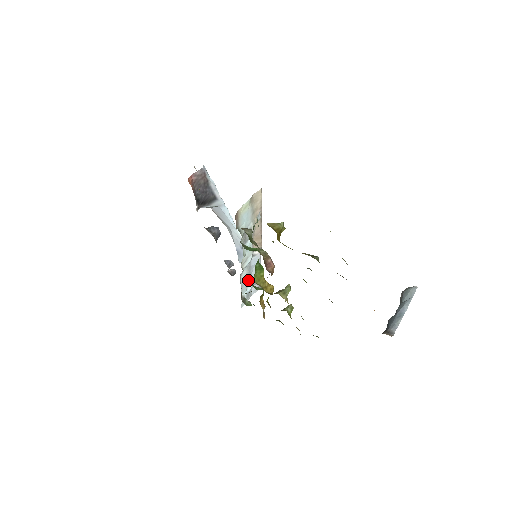
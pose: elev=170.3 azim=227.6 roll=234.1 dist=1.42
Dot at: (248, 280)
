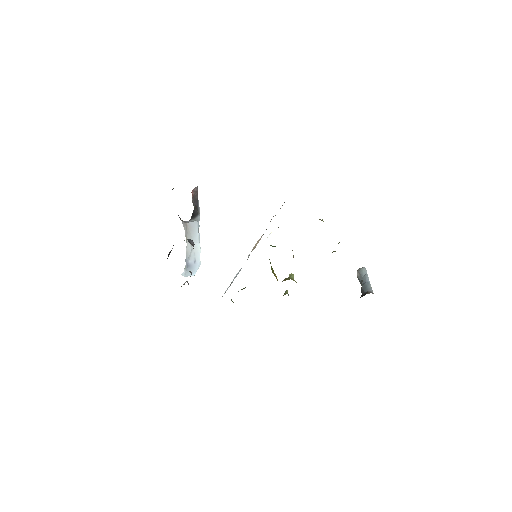
Dot at: occluded
